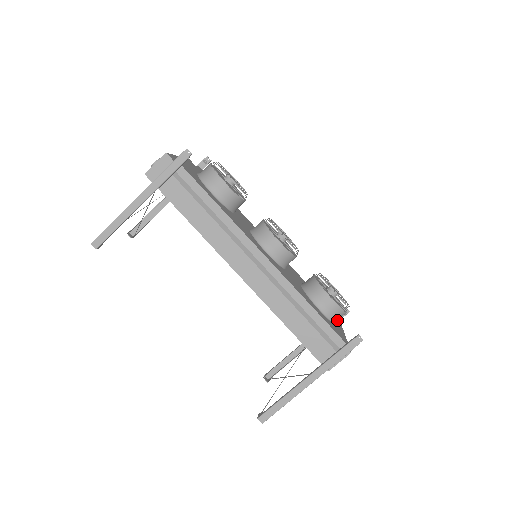
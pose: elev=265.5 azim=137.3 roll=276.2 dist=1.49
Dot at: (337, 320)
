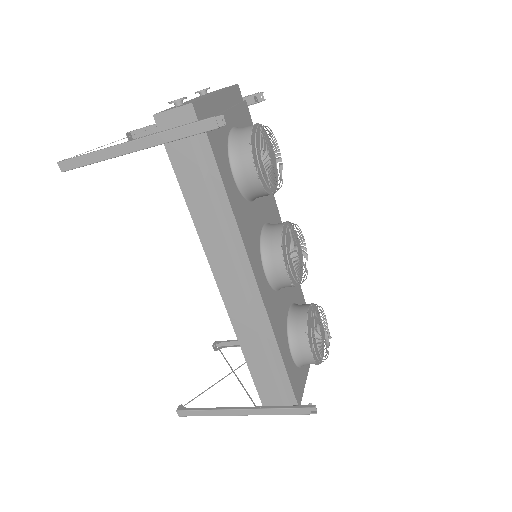
Dot at: occluded
